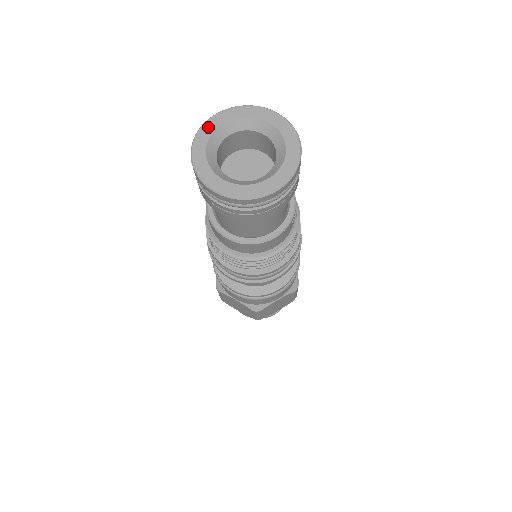
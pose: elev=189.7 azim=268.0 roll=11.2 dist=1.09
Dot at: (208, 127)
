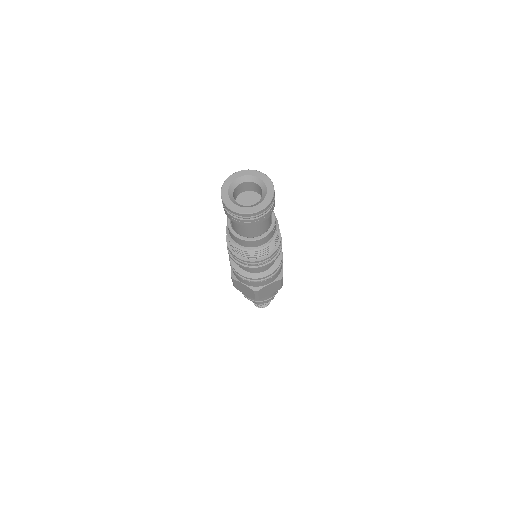
Dot at: (229, 180)
